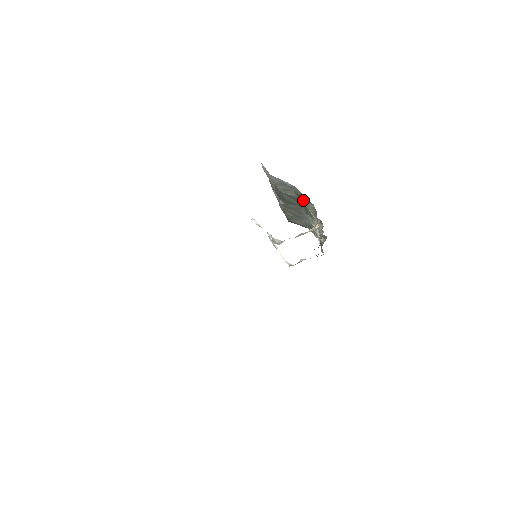
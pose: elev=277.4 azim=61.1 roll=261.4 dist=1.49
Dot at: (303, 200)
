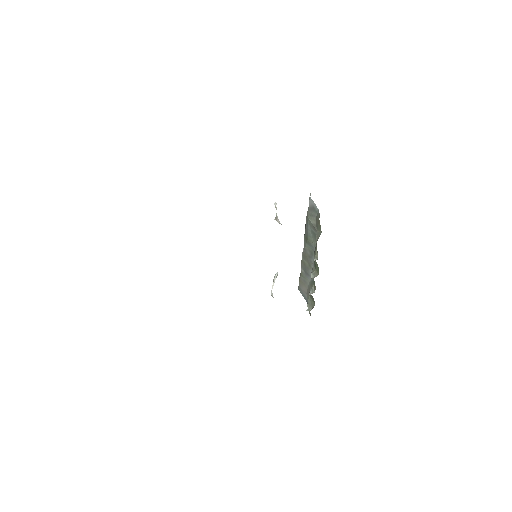
Dot at: (318, 230)
